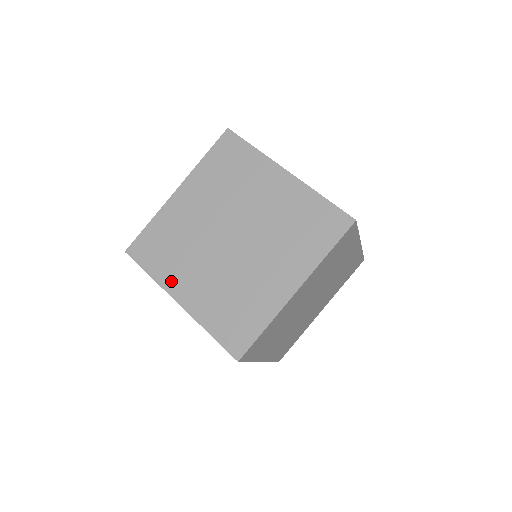
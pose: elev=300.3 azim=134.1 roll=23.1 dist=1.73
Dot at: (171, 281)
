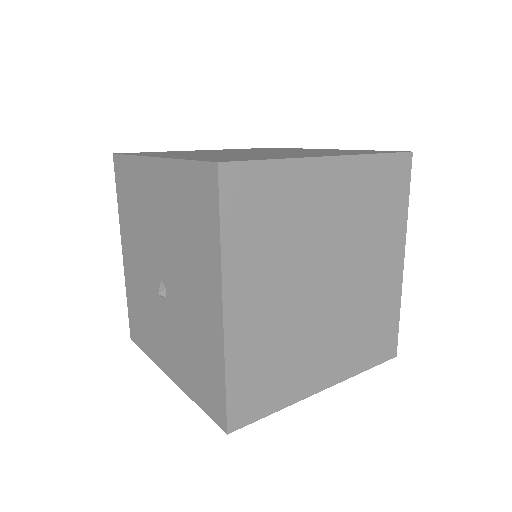
Dot at: (157, 155)
